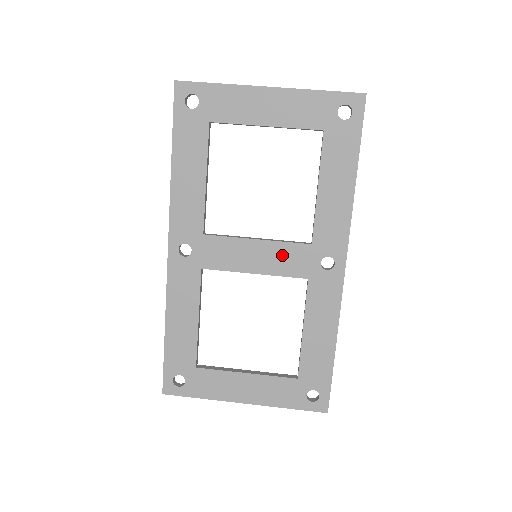
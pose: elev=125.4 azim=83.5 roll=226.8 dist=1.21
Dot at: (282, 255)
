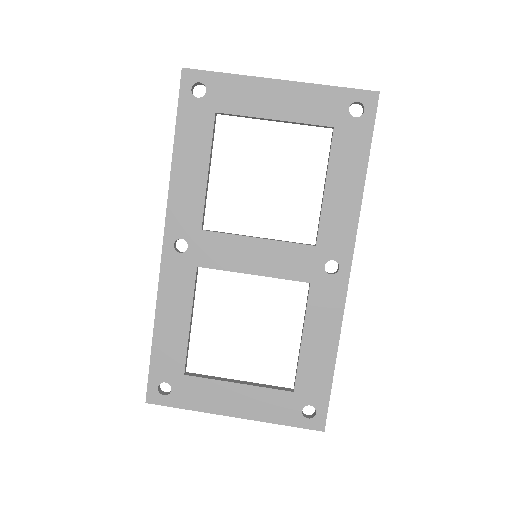
Dot at: (284, 256)
